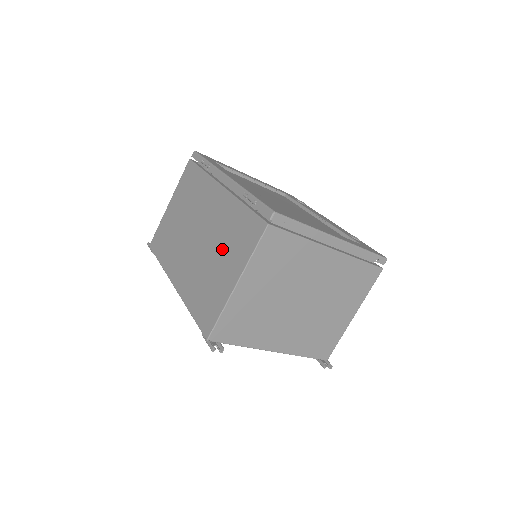
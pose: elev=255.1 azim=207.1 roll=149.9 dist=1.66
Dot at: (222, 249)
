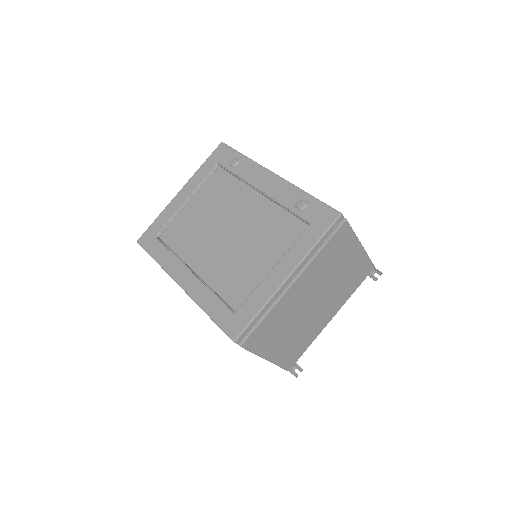
Dot at: occluded
